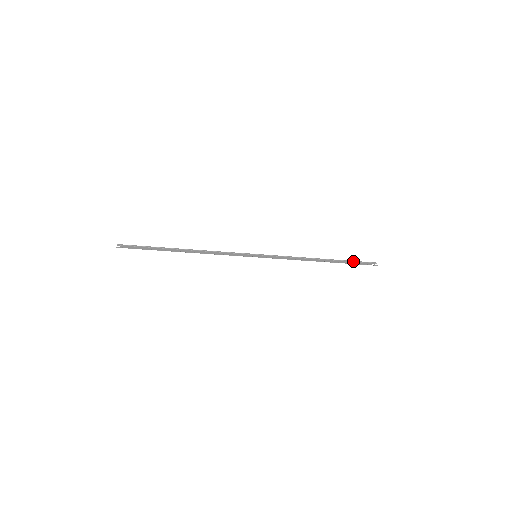
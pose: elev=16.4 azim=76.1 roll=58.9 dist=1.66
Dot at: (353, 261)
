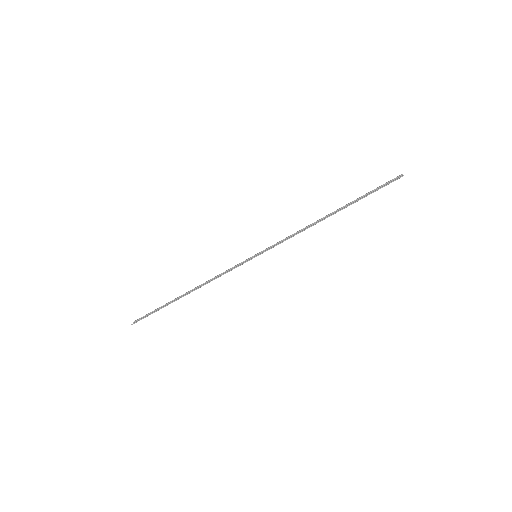
Dot at: (370, 192)
